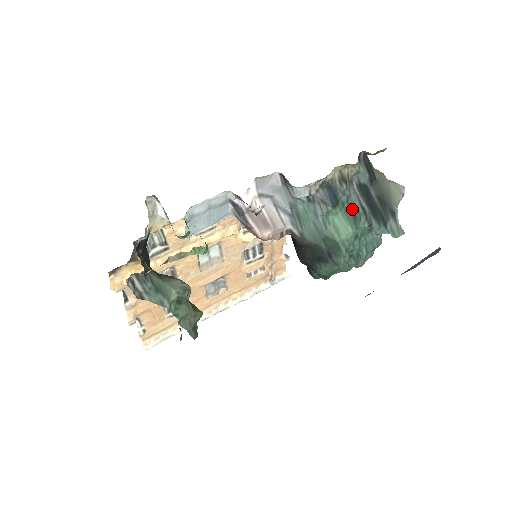
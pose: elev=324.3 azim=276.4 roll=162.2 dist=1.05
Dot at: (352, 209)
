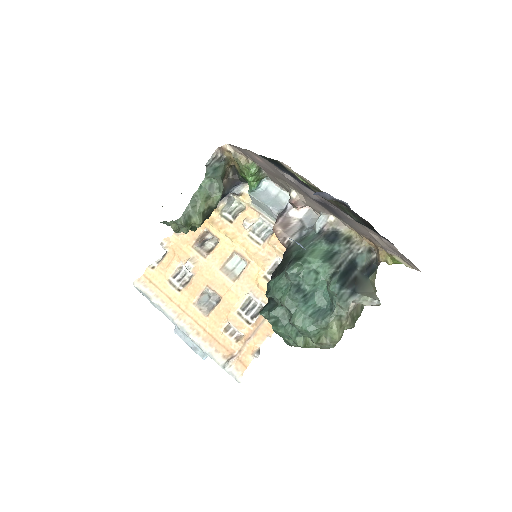
Dot at: (334, 256)
